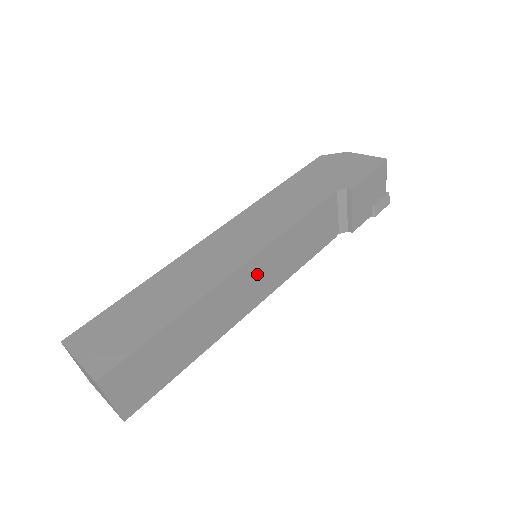
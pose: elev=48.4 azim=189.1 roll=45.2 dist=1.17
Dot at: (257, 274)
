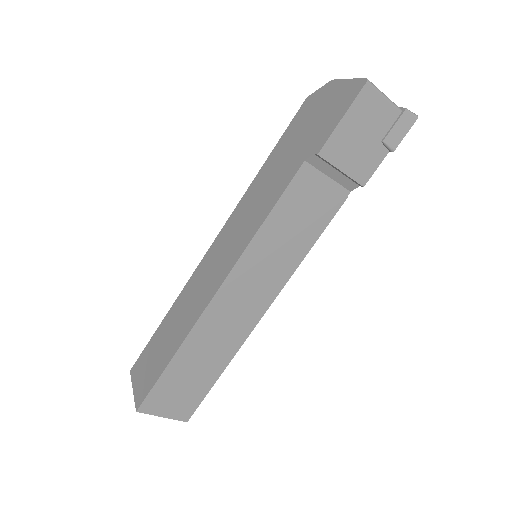
Dot at: (245, 286)
